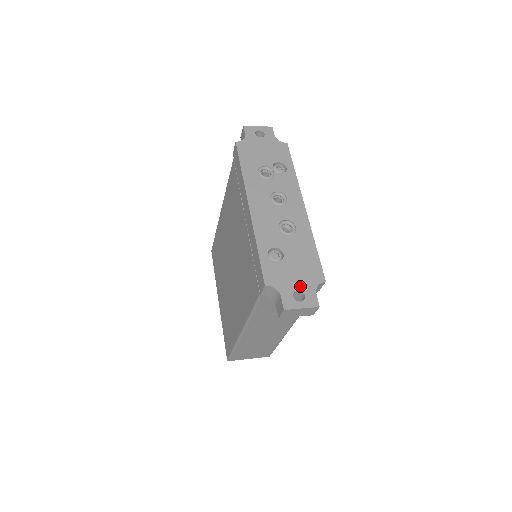
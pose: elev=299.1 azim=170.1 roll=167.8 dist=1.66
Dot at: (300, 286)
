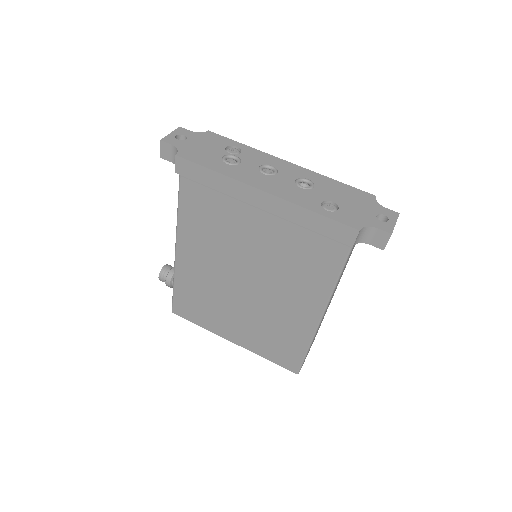
Dot at: (372, 212)
